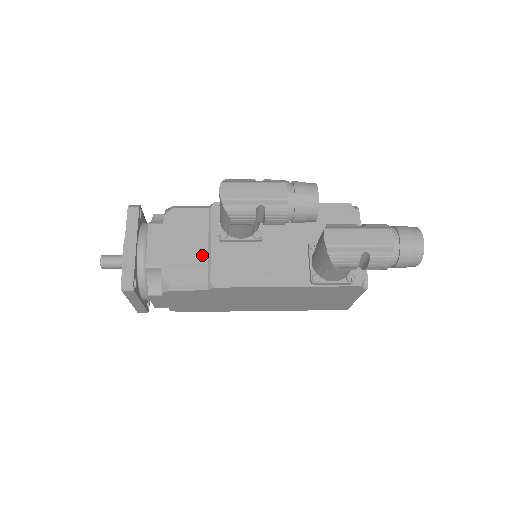
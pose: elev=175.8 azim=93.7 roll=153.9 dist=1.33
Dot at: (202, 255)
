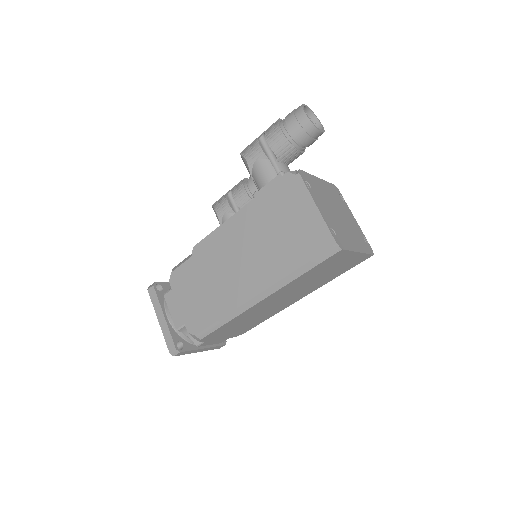
Dot at: occluded
